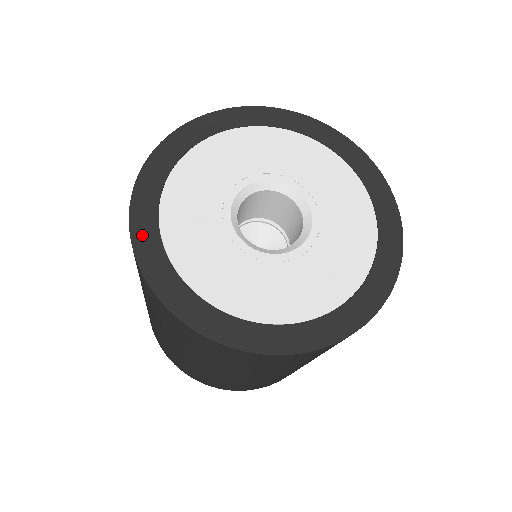
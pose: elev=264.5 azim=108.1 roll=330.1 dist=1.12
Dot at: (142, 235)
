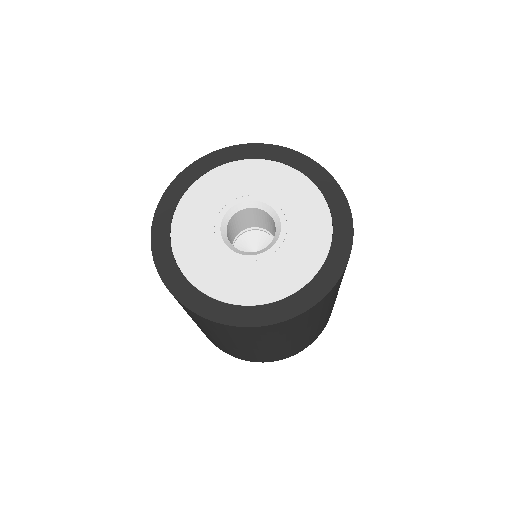
Dot at: (175, 188)
